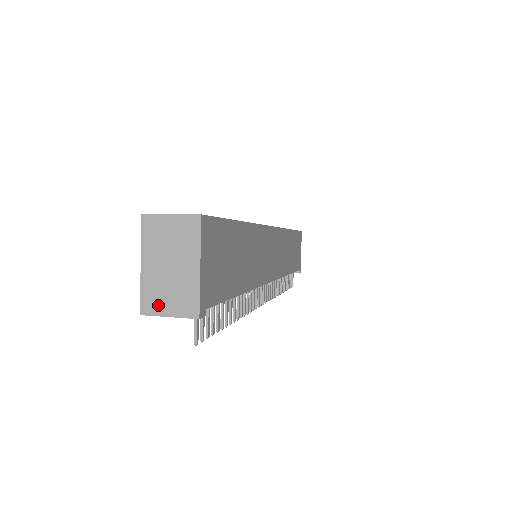
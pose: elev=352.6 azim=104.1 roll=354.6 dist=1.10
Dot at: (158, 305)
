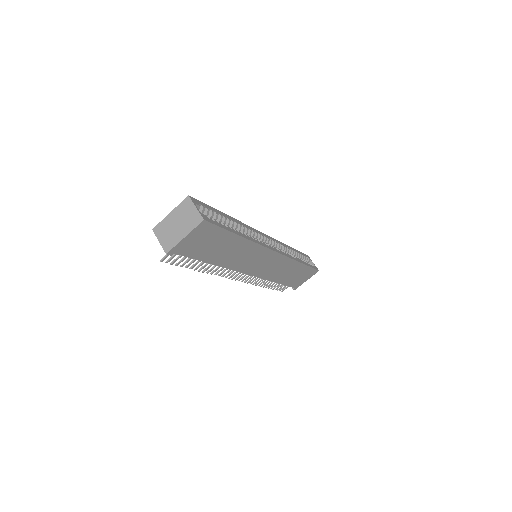
Dot at: (160, 233)
